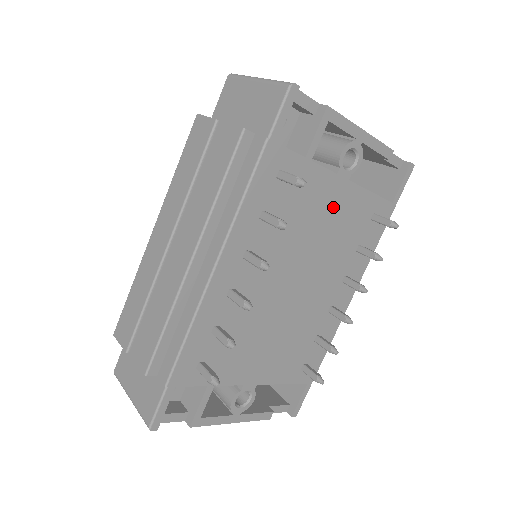
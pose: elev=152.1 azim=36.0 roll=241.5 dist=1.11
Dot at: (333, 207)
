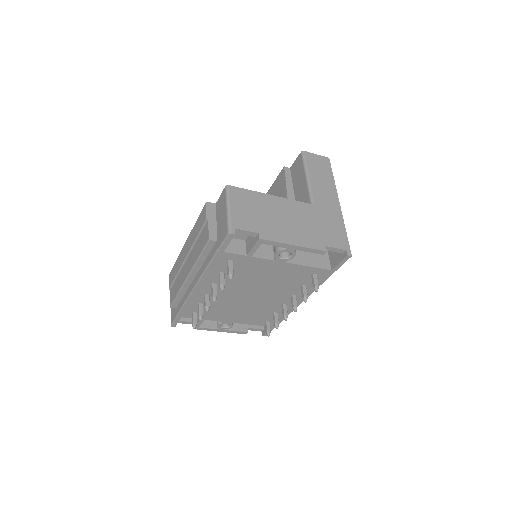
Dot at: (275, 271)
